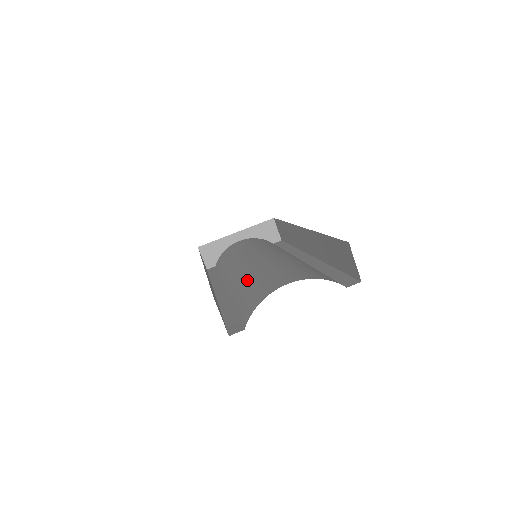
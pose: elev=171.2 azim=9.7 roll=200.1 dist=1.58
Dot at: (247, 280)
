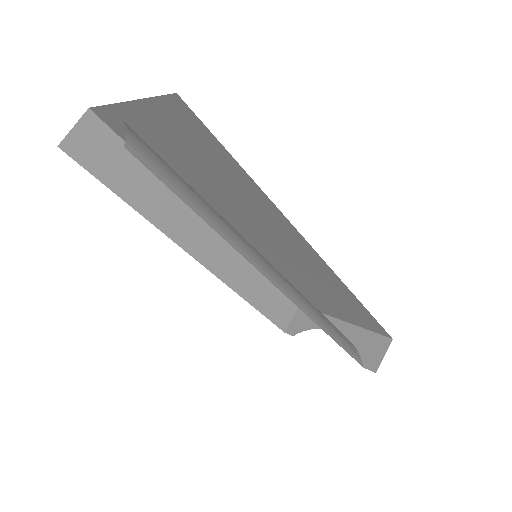
Dot at: occluded
